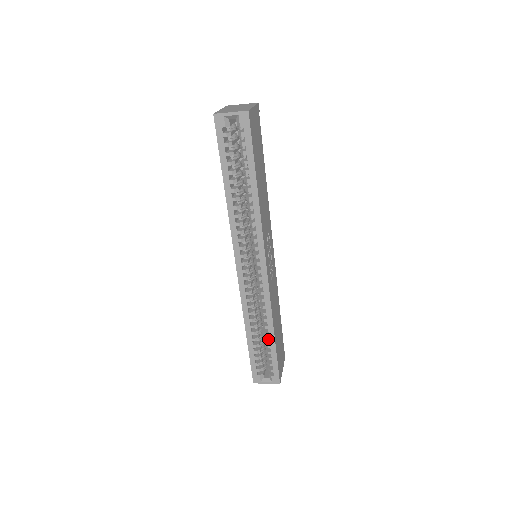
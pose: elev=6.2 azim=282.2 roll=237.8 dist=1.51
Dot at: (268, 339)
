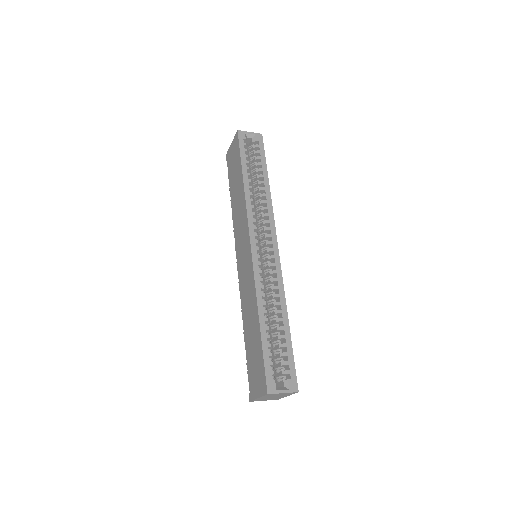
Dot at: (282, 326)
